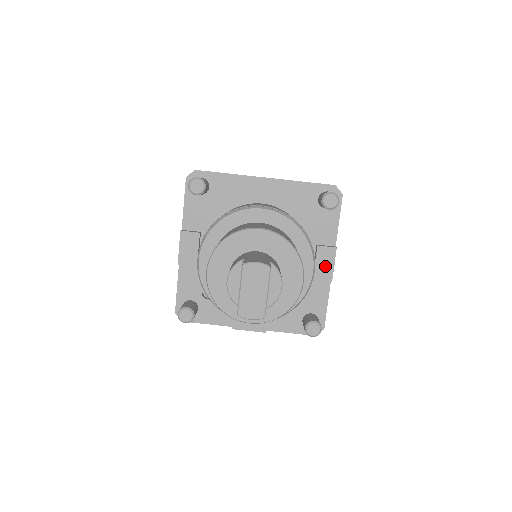
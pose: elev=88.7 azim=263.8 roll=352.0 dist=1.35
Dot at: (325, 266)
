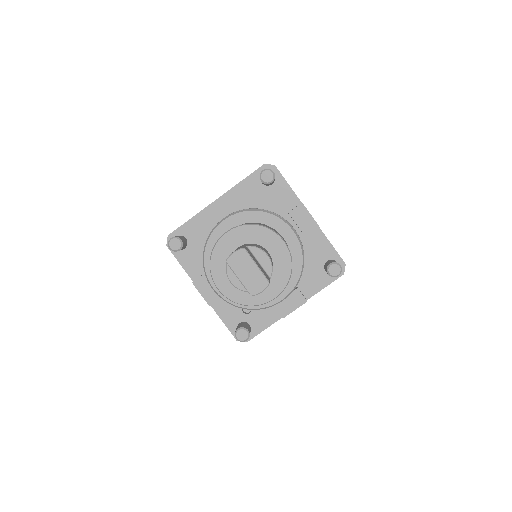
Dot at: (306, 222)
